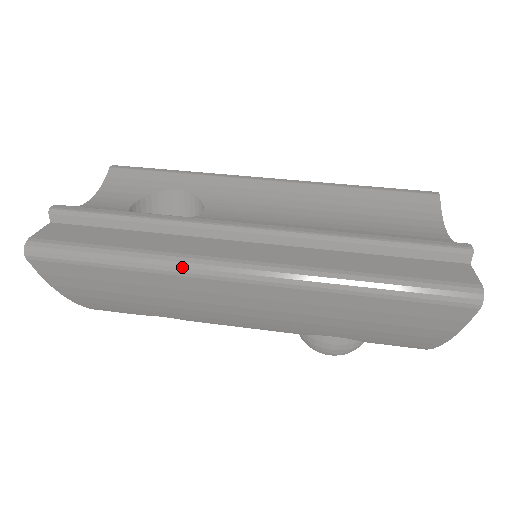
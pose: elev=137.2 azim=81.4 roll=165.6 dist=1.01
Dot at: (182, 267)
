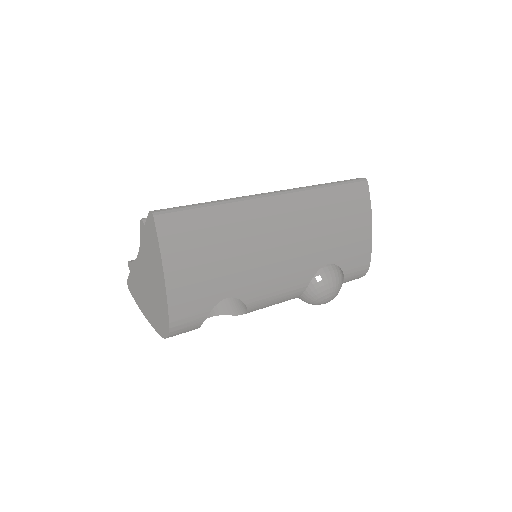
Dot at: (246, 198)
